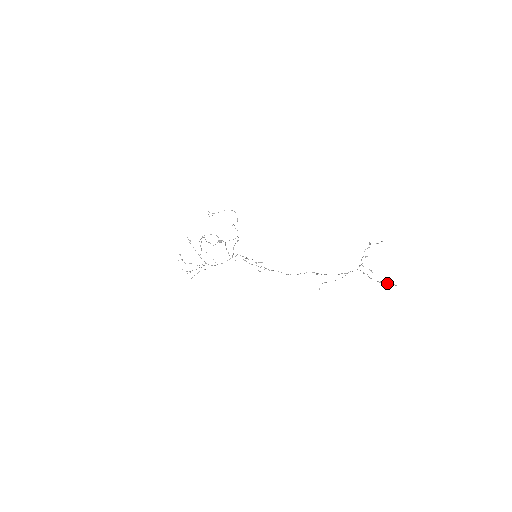
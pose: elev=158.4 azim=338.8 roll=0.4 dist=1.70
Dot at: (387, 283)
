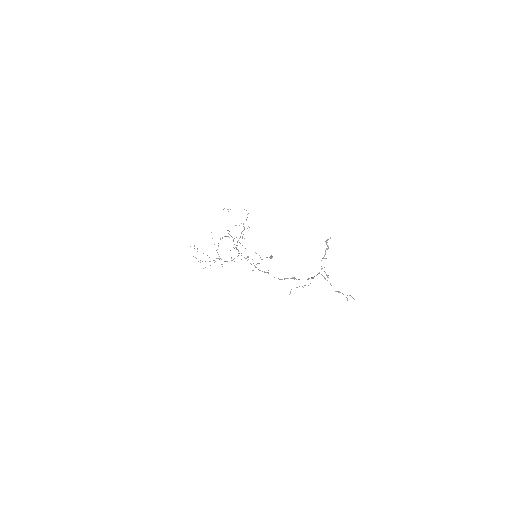
Dot at: occluded
